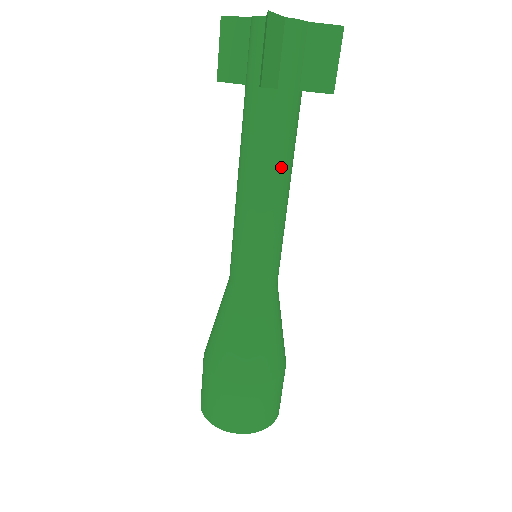
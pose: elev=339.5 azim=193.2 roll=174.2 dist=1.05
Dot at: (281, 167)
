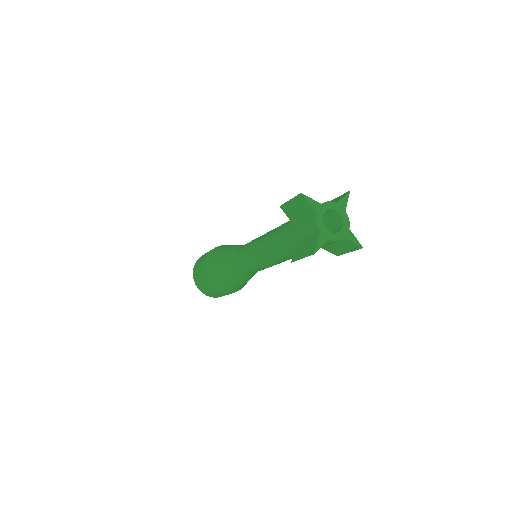
Dot at: occluded
